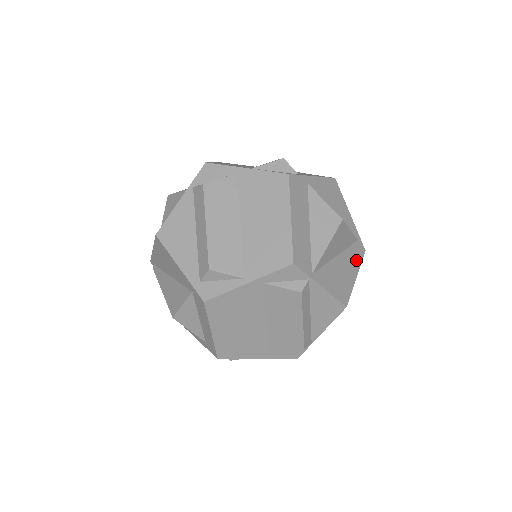
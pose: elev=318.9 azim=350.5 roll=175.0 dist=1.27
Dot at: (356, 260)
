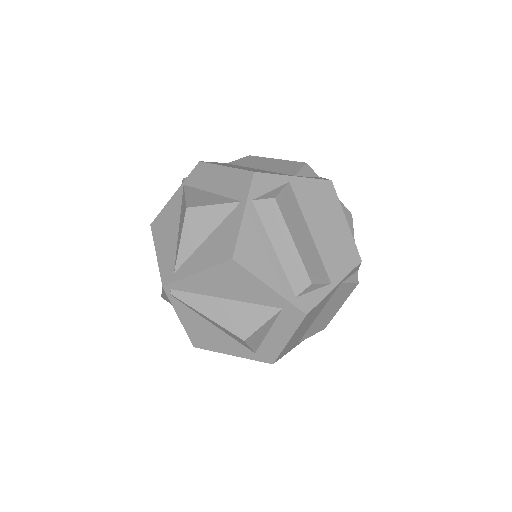
Dot at: occluded
